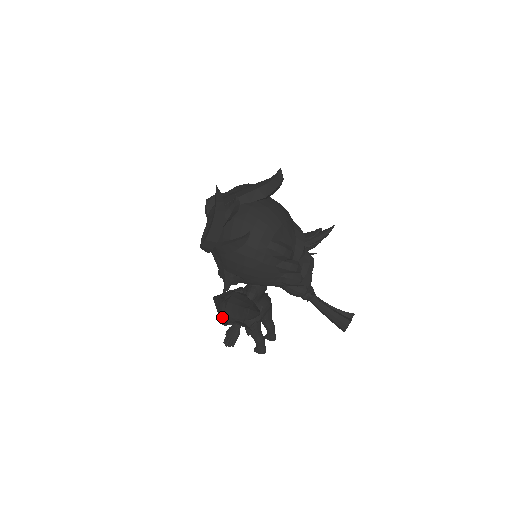
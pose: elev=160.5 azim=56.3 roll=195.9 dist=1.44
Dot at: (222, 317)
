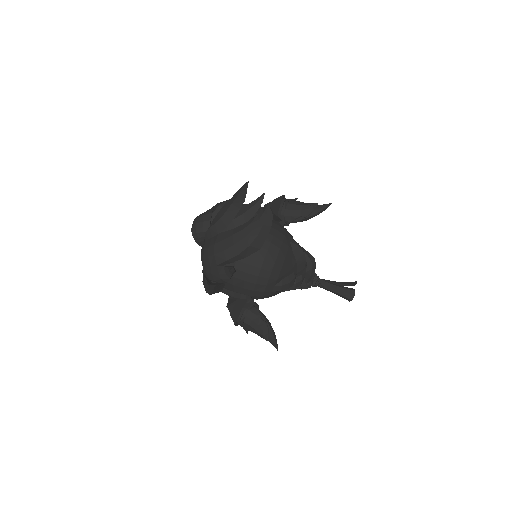
Dot at: occluded
